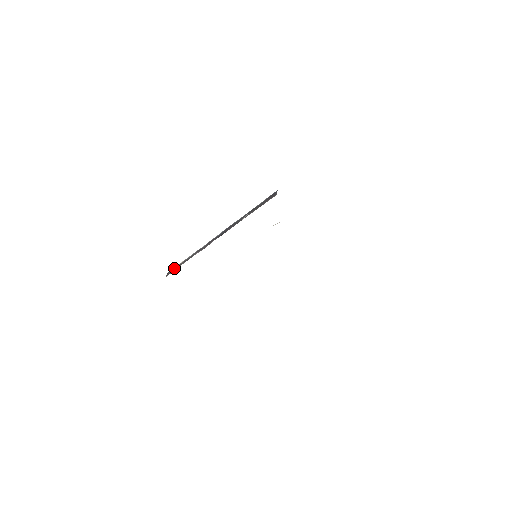
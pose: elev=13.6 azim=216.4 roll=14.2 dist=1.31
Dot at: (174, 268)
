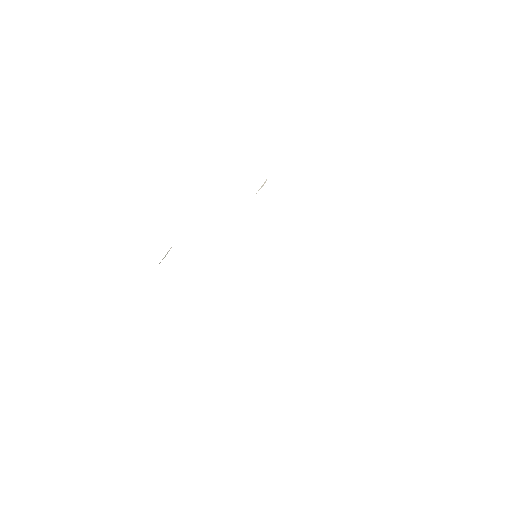
Dot at: occluded
